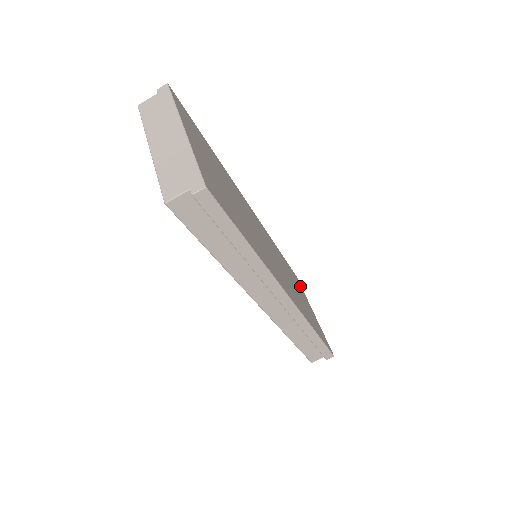
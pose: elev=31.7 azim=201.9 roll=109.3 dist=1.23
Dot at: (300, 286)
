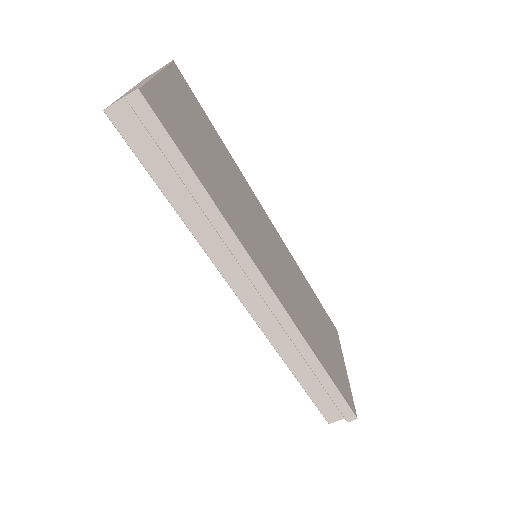
Dot at: (335, 336)
